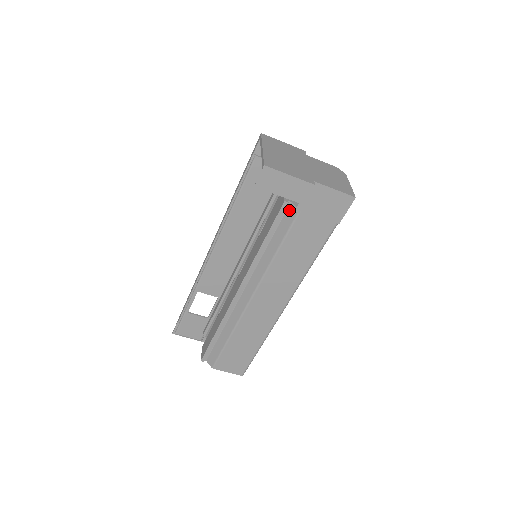
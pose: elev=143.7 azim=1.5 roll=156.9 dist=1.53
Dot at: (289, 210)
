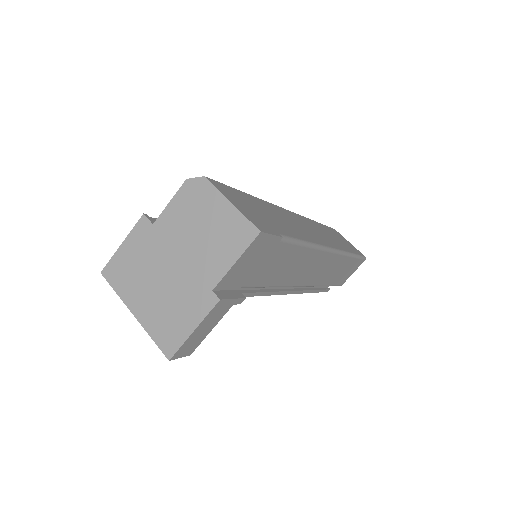
Dot at: occluded
